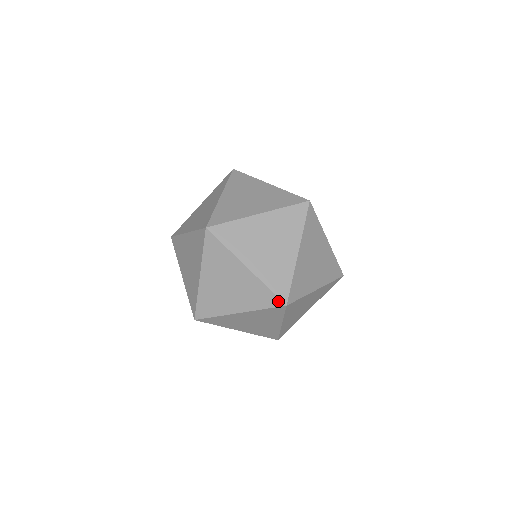
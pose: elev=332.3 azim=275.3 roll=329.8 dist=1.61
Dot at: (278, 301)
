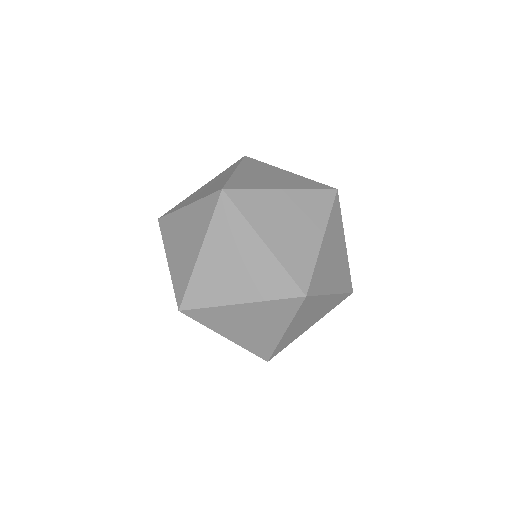
Dot at: (260, 357)
